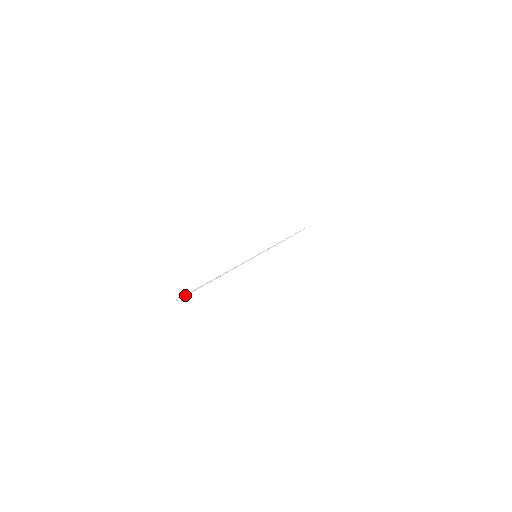
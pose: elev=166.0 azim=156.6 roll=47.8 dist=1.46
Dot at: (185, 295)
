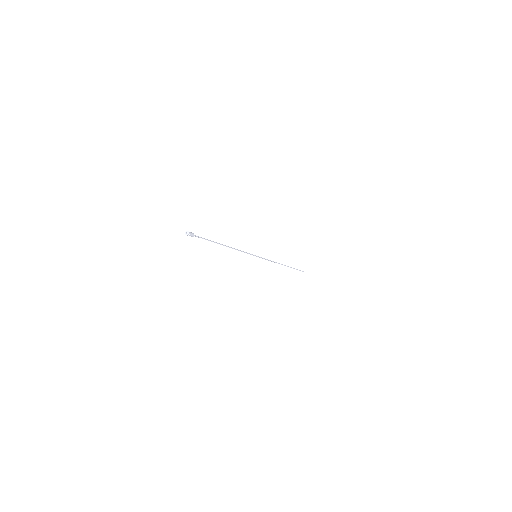
Dot at: occluded
